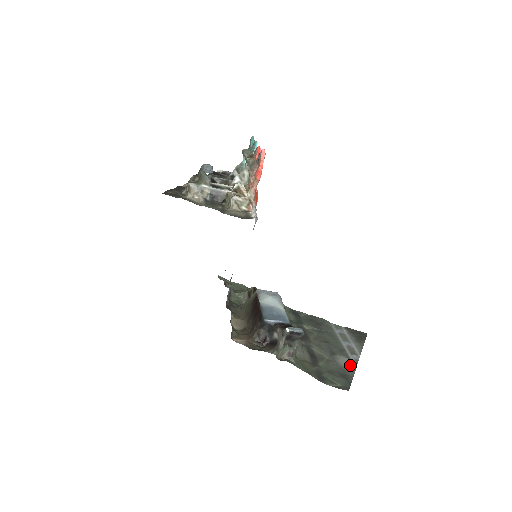
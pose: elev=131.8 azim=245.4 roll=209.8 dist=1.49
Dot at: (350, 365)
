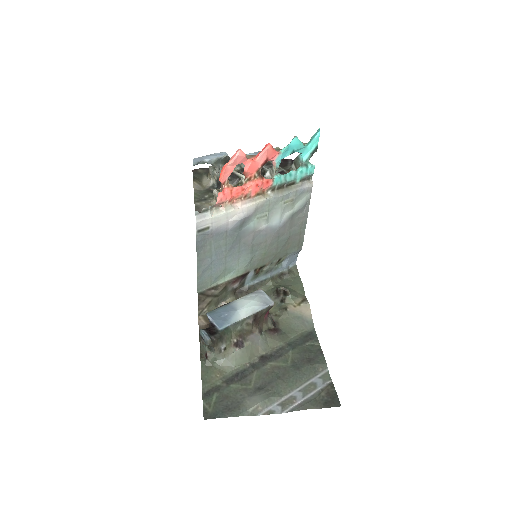
Dot at: (251, 408)
